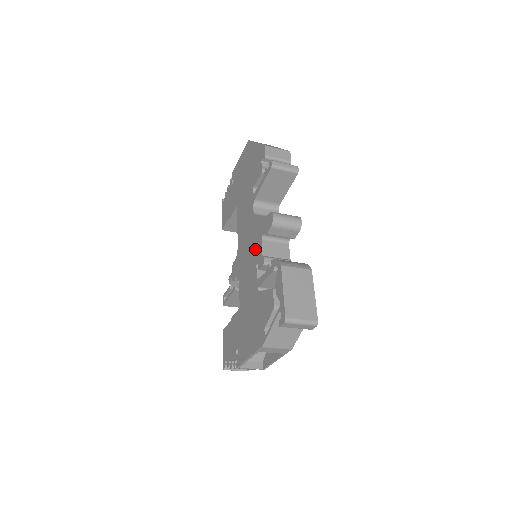
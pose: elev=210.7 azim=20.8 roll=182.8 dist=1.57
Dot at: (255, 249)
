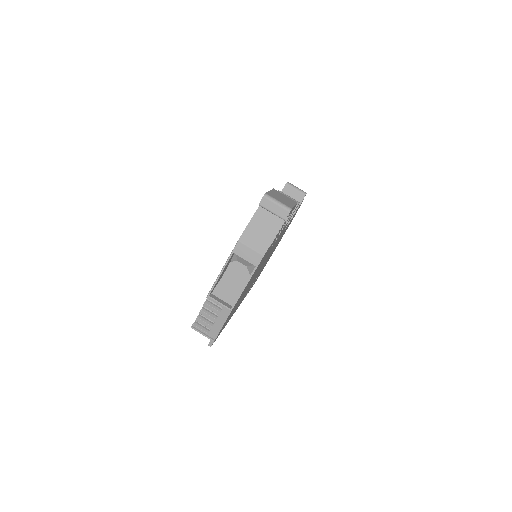
Dot at: occluded
